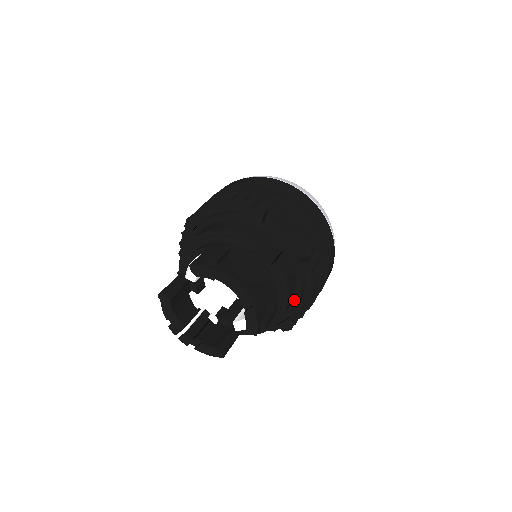
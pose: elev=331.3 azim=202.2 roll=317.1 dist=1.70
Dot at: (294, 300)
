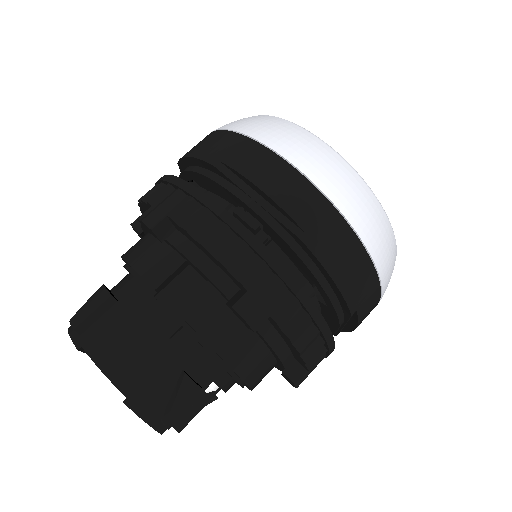
Dot at: (271, 350)
